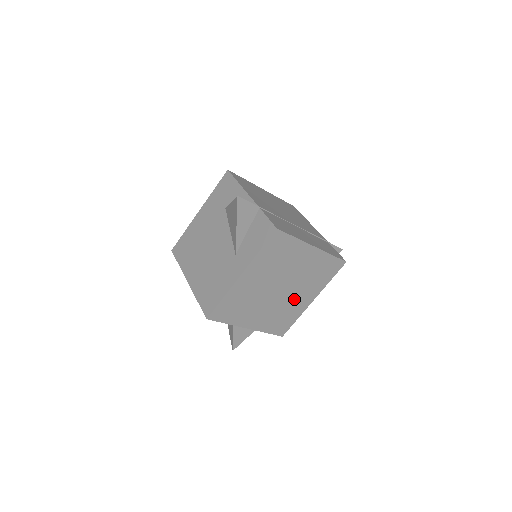
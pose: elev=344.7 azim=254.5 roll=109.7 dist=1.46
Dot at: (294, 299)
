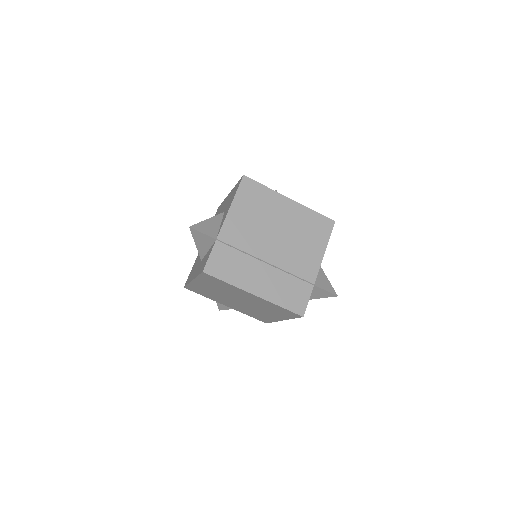
Dot at: (260, 311)
